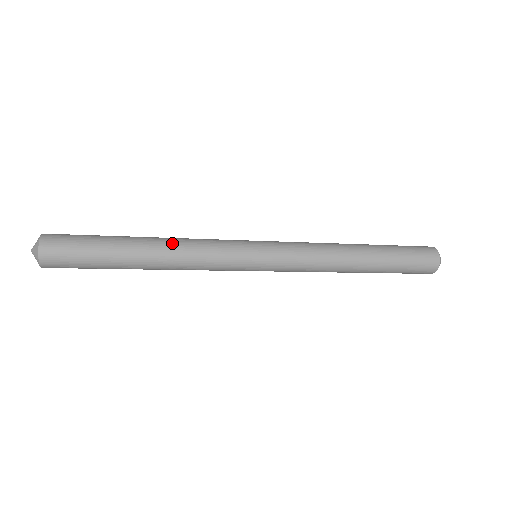
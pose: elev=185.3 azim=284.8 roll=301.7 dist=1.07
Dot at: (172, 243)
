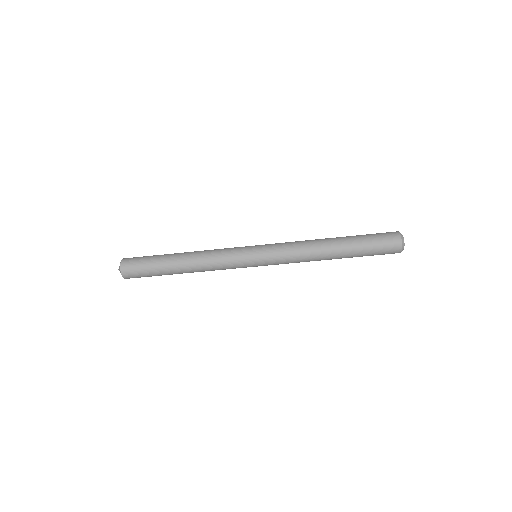
Dot at: (197, 251)
